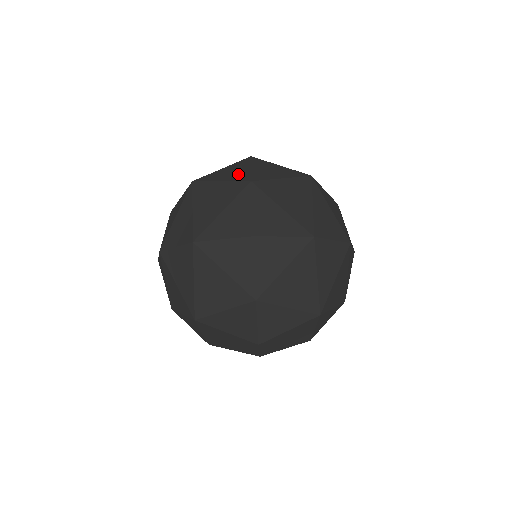
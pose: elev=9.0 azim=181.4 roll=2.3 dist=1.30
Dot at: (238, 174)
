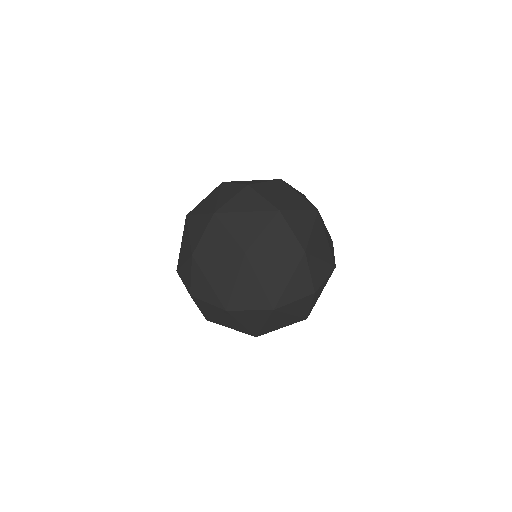
Dot at: (196, 236)
